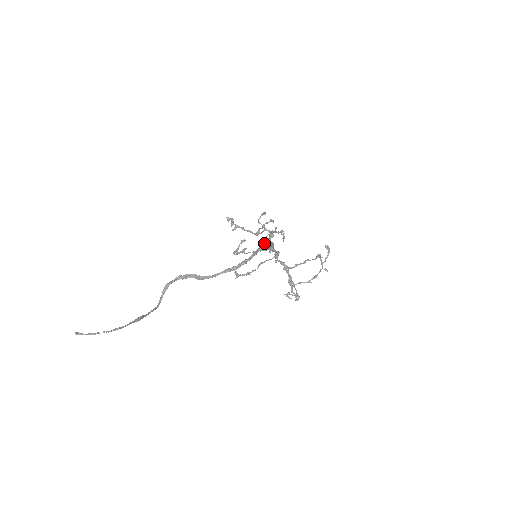
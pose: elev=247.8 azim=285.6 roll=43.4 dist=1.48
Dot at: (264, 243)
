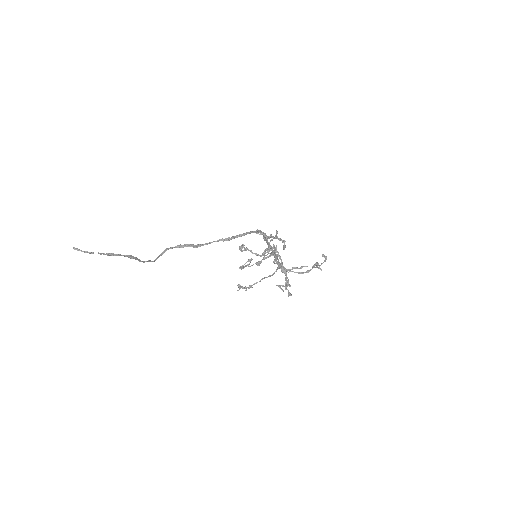
Dot at: occluded
